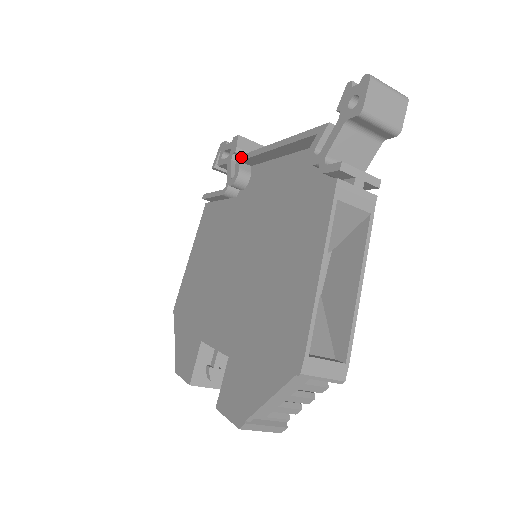
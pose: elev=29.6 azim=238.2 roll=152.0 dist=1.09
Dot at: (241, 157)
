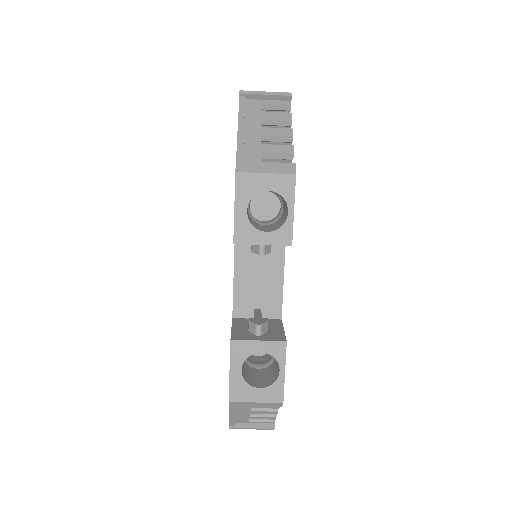
Dot at: occluded
